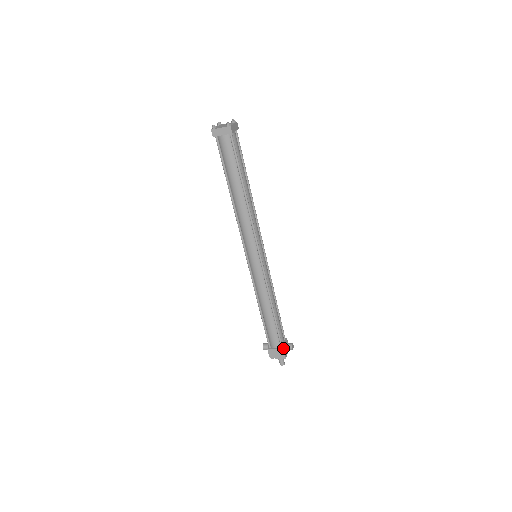
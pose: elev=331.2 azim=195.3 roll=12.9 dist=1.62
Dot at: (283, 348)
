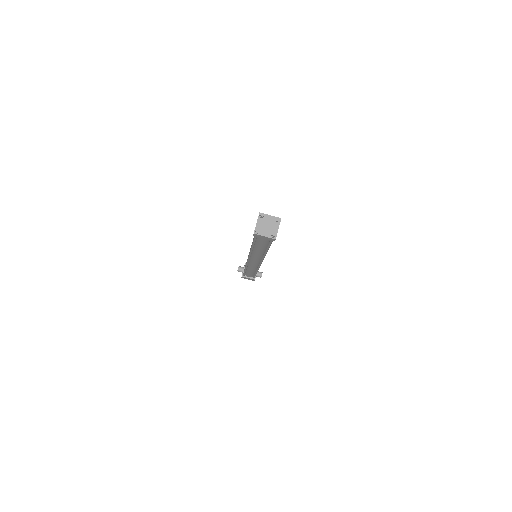
Dot at: occluded
